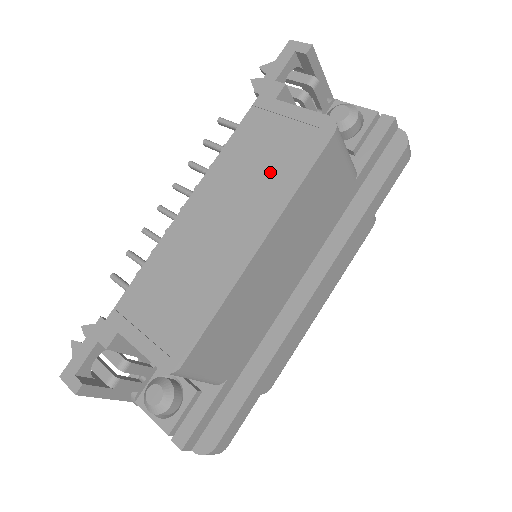
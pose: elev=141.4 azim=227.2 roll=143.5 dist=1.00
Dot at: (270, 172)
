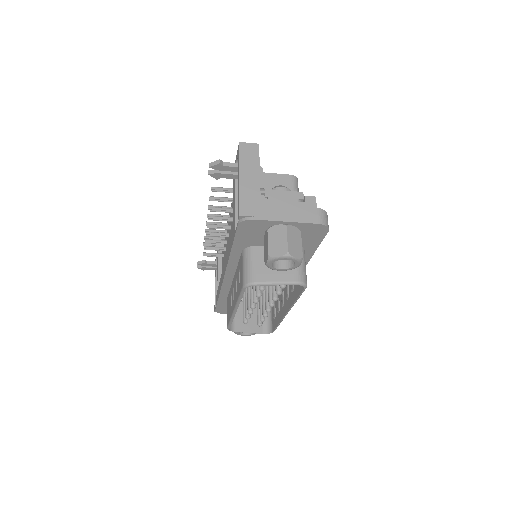
Dot at: occluded
